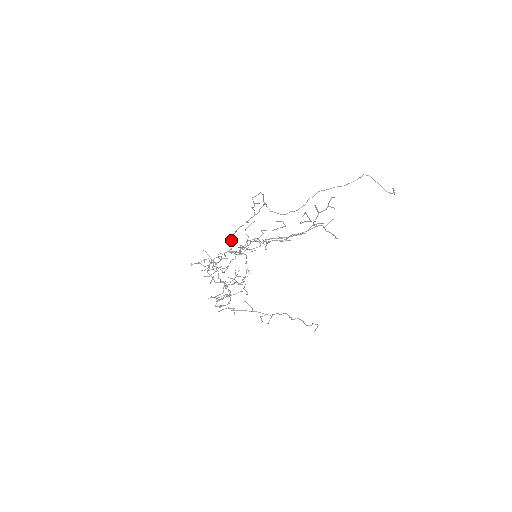
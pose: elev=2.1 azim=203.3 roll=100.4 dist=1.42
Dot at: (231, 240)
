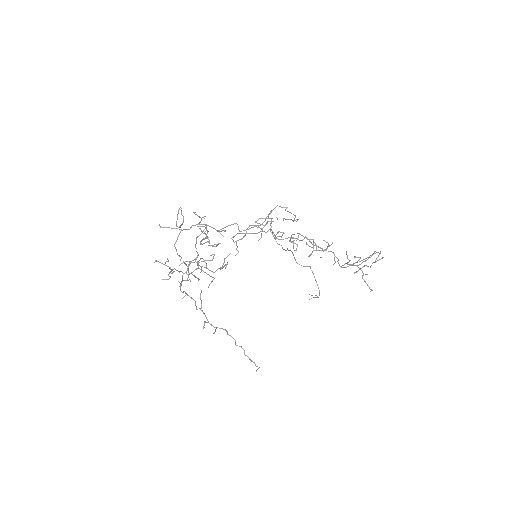
Dot at: (269, 221)
